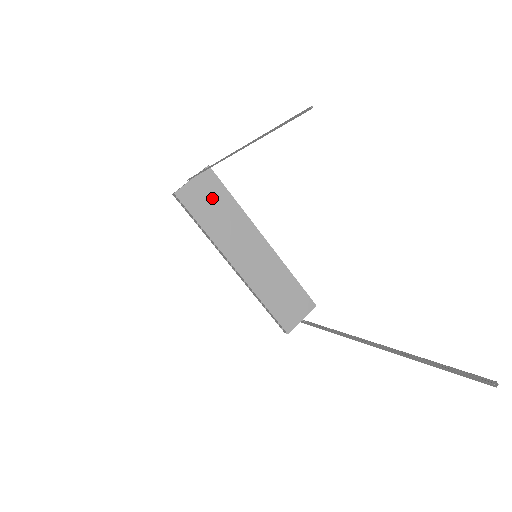
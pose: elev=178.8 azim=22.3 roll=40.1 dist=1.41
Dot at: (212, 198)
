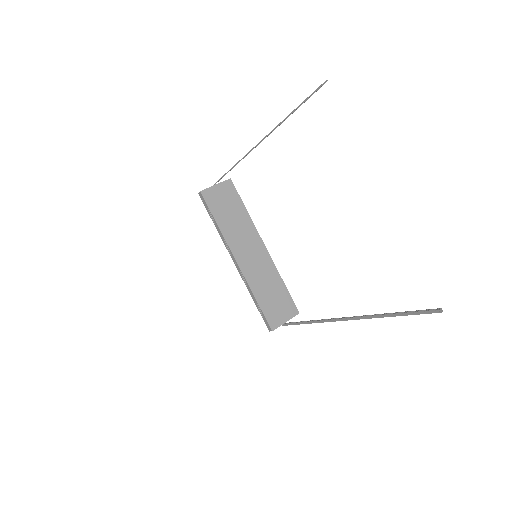
Dot at: (229, 203)
